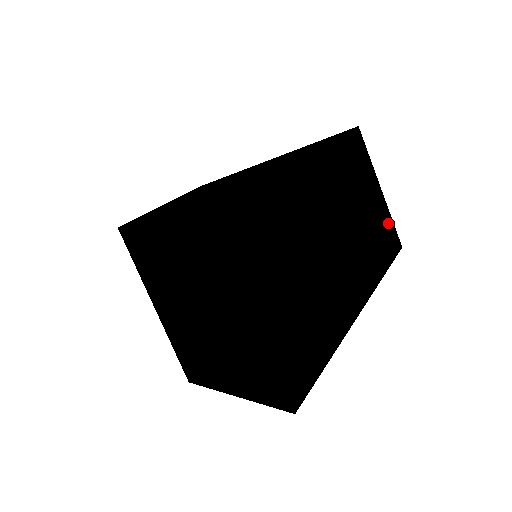
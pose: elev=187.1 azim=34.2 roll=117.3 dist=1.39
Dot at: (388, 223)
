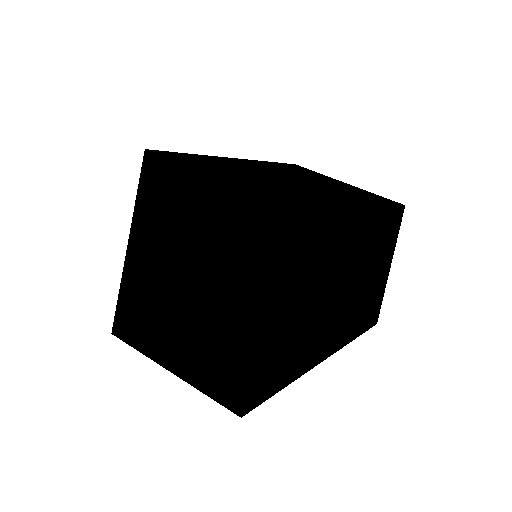
Dot at: (380, 297)
